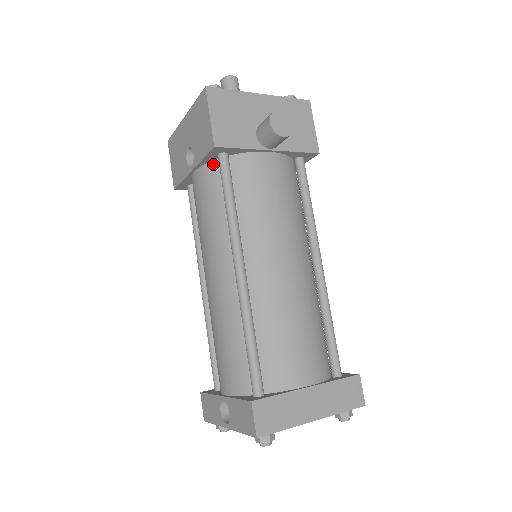
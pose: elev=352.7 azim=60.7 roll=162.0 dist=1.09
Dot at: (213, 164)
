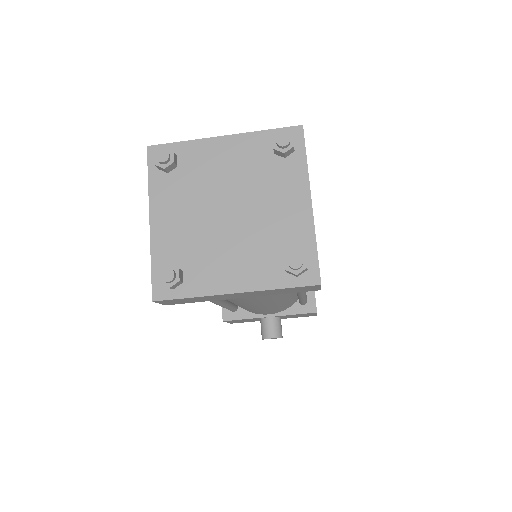
Dot at: occluded
